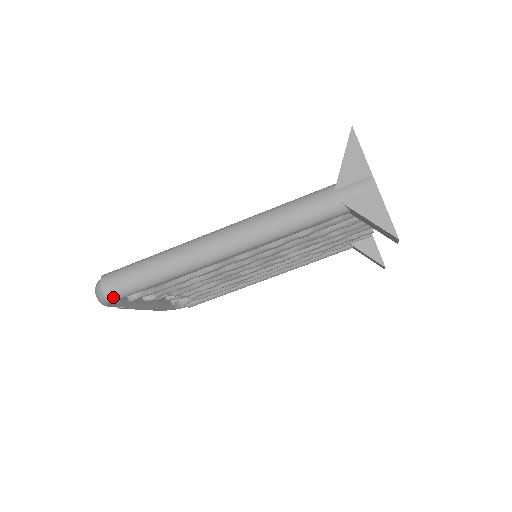
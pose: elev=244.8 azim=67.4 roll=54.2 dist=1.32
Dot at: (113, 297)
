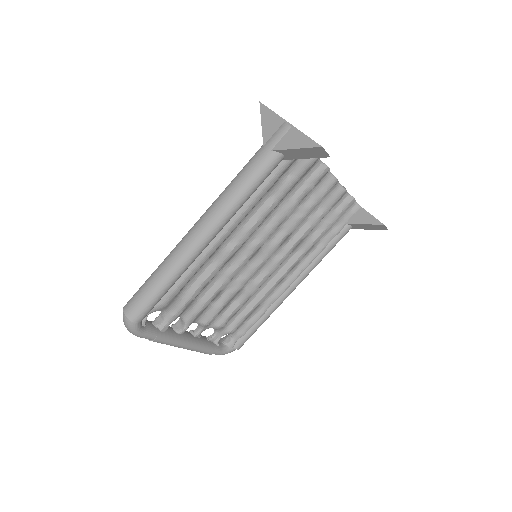
Dot at: (135, 317)
